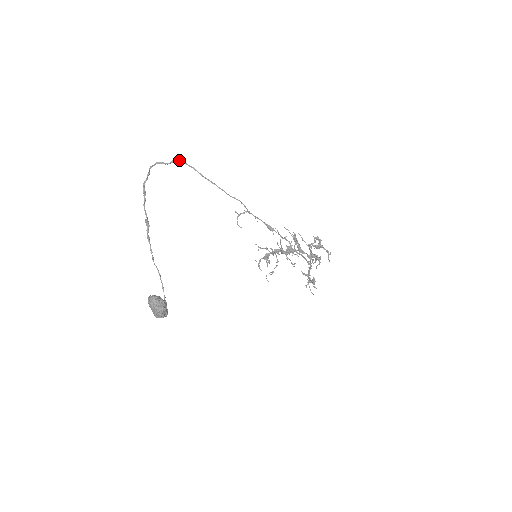
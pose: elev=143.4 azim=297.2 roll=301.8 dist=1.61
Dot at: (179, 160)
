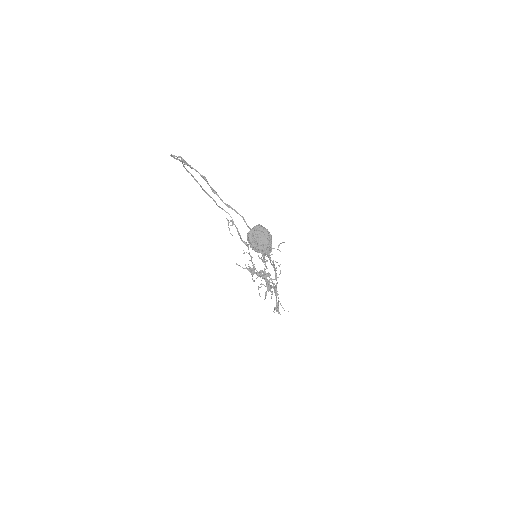
Dot at: (182, 162)
